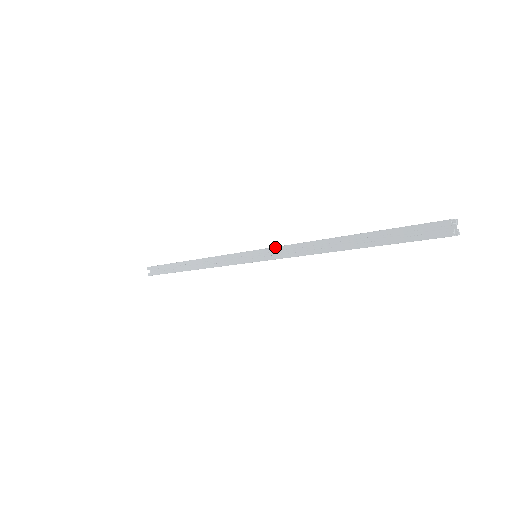
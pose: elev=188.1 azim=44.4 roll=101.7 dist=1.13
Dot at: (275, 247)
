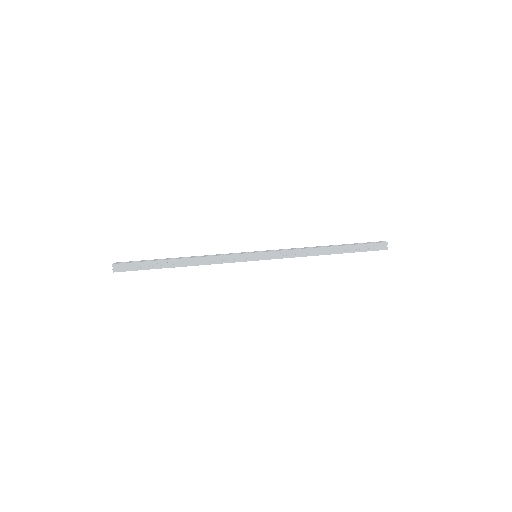
Dot at: occluded
